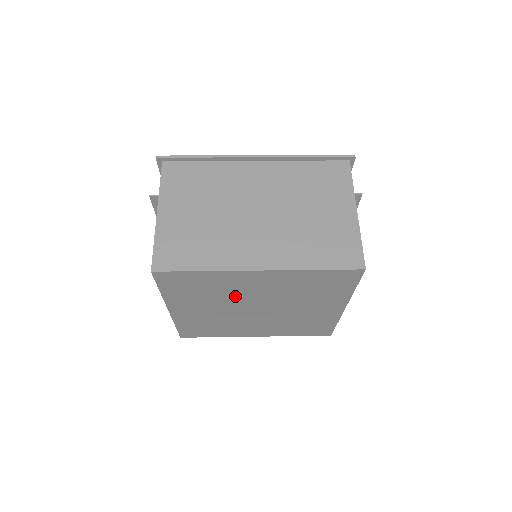
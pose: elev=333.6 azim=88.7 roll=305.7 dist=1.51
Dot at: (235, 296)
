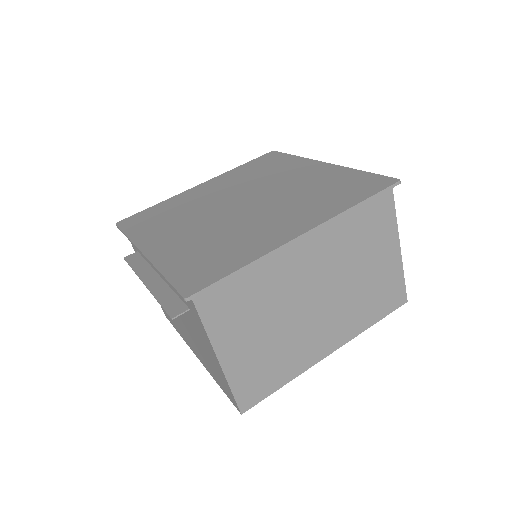
Dot at: occluded
